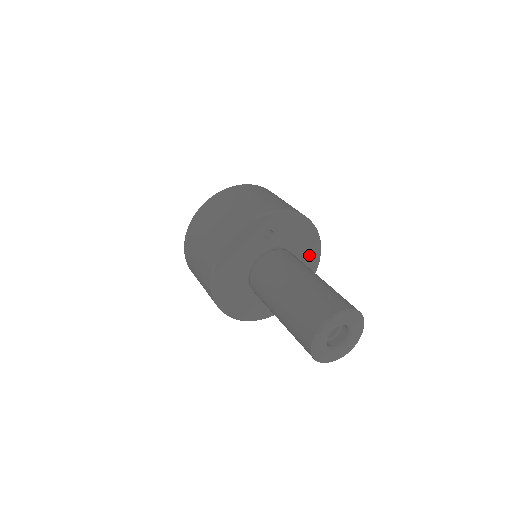
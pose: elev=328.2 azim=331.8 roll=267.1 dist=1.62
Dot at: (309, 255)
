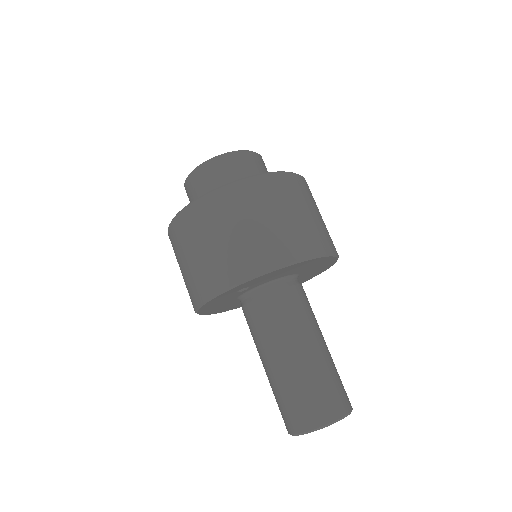
Dot at: (316, 264)
